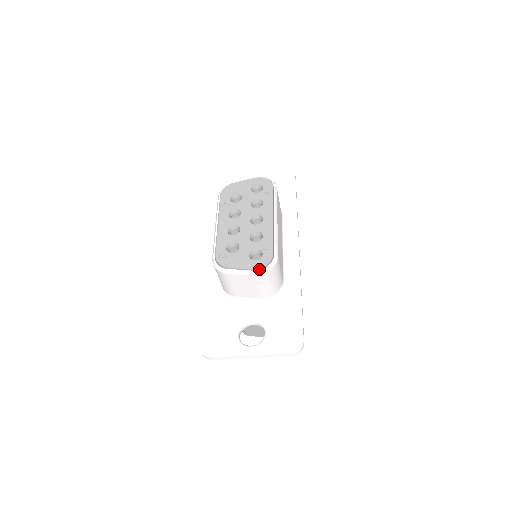
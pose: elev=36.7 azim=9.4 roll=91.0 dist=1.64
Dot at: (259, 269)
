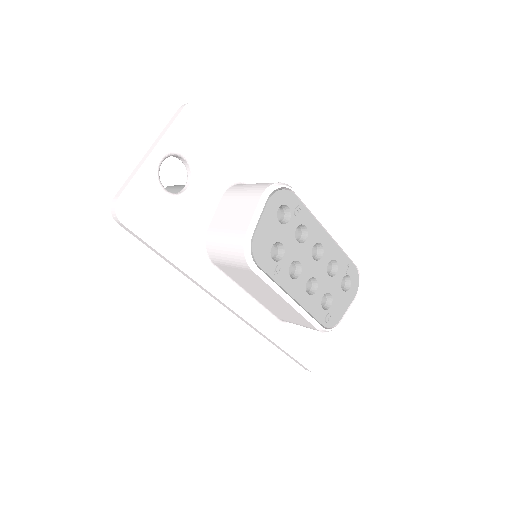
Dot at: (356, 290)
